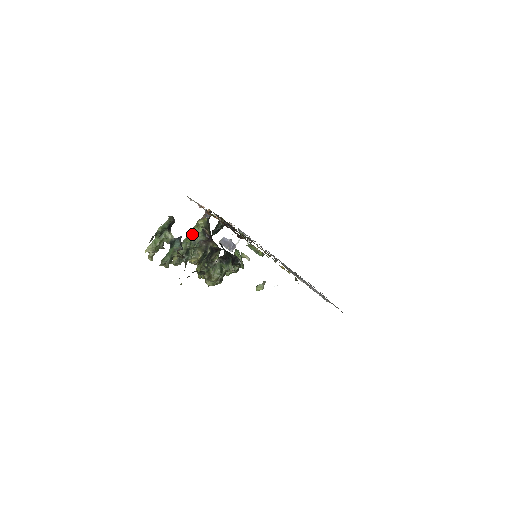
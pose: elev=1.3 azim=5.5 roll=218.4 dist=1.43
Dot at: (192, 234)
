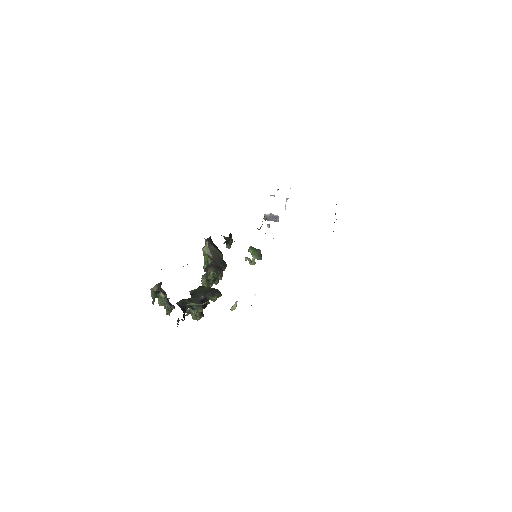
Dot at: (205, 259)
